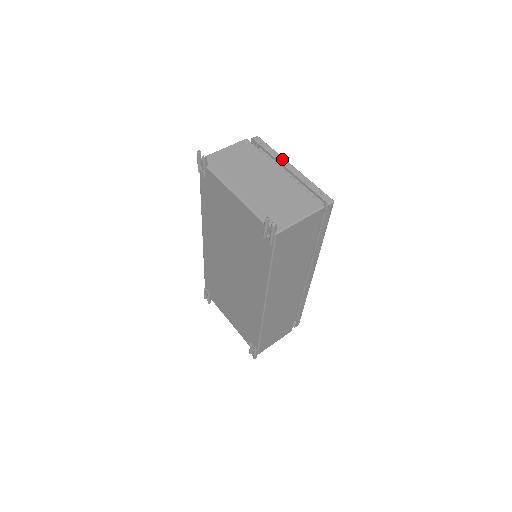
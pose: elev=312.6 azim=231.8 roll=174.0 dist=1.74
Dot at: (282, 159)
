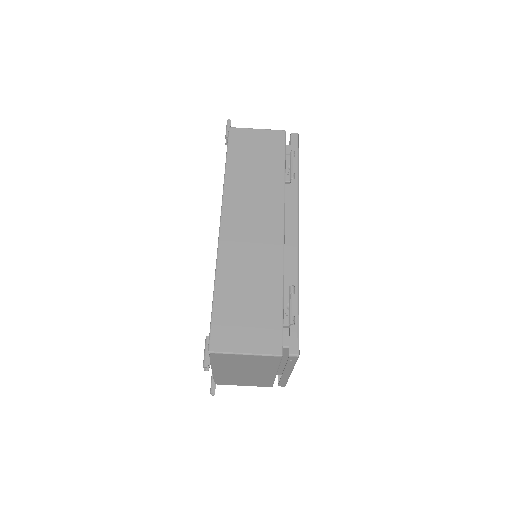
Dot at: (289, 370)
